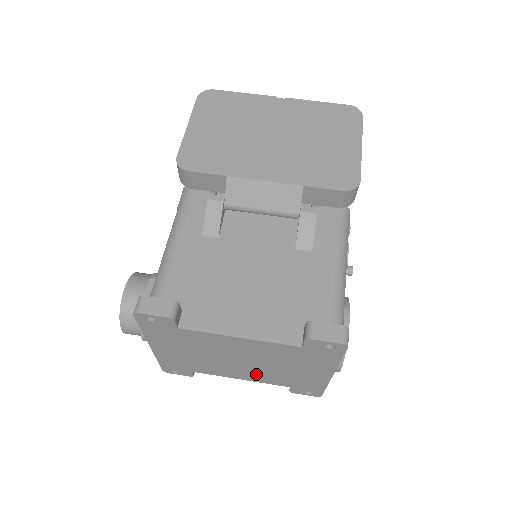
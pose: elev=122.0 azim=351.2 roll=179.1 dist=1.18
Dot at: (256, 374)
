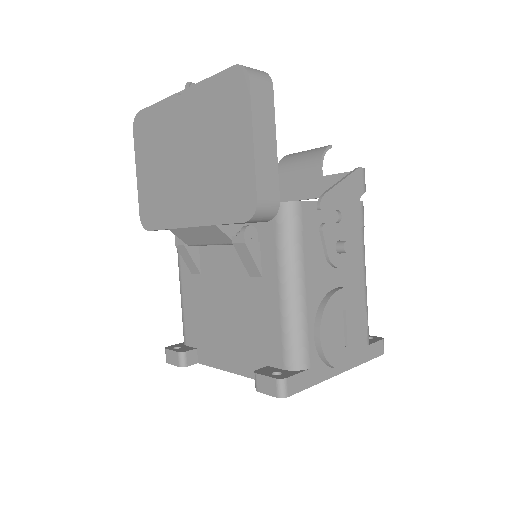
Dot at: occluded
